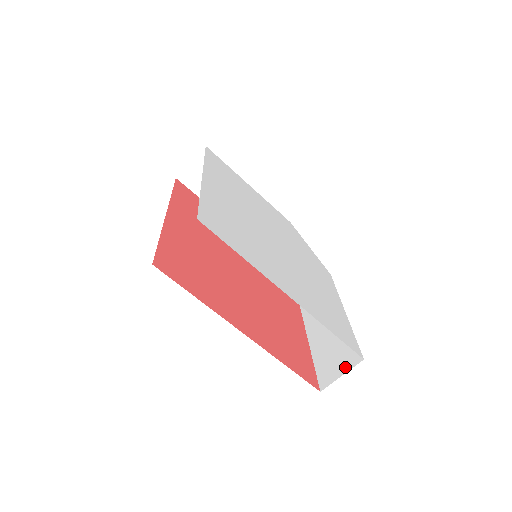
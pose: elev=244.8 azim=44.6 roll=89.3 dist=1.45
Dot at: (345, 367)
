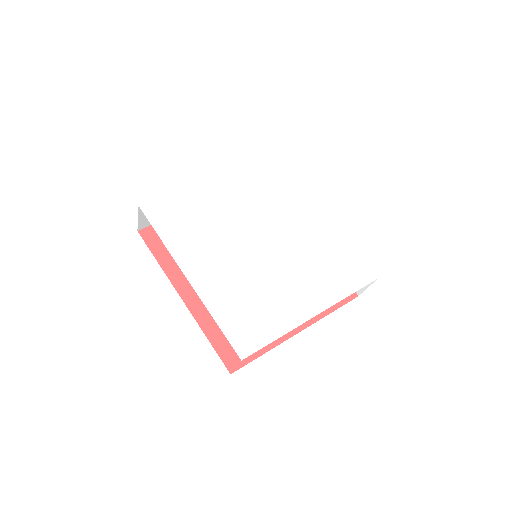
Dot at: occluded
